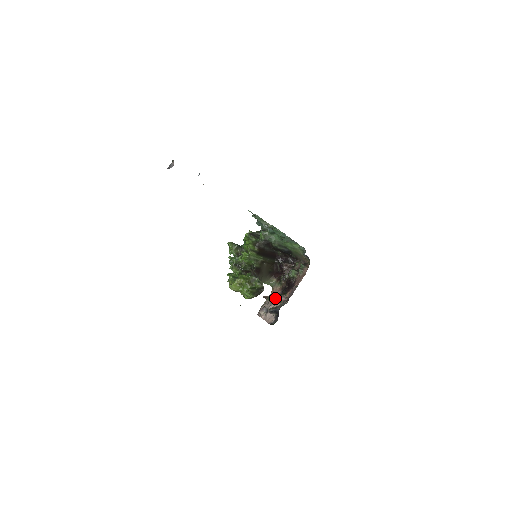
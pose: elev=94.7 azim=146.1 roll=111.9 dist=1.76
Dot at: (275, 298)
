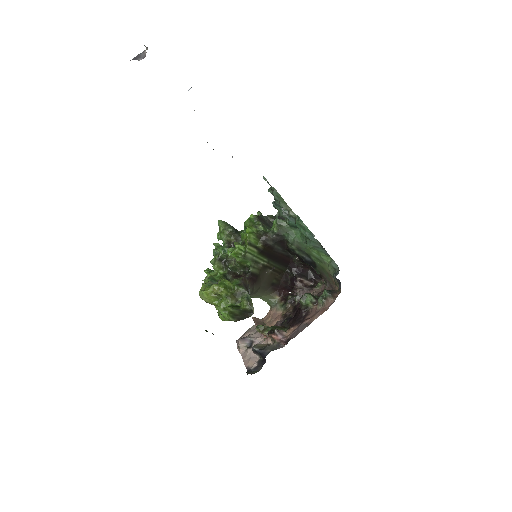
Dot at: (268, 330)
